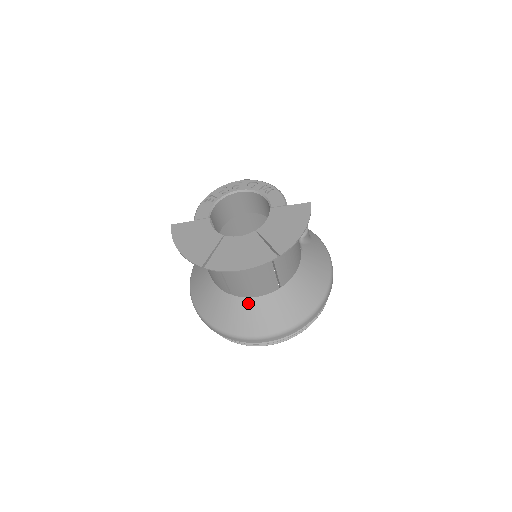
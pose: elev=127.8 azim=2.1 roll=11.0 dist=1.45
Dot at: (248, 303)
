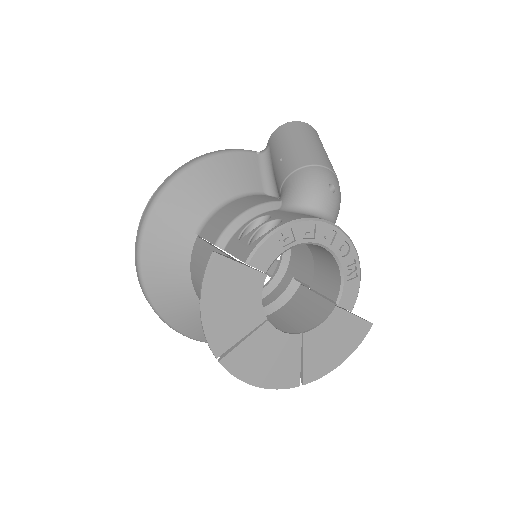
Dot at: occluded
